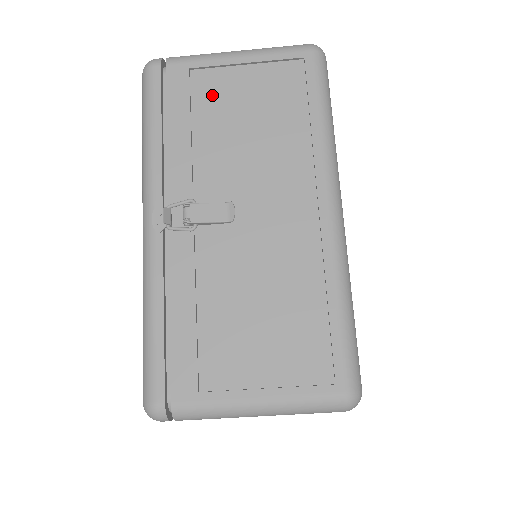
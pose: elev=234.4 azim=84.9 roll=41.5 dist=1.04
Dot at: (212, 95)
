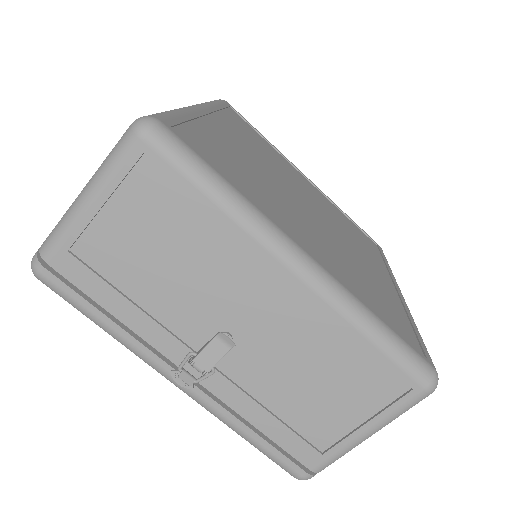
Dot at: (110, 256)
